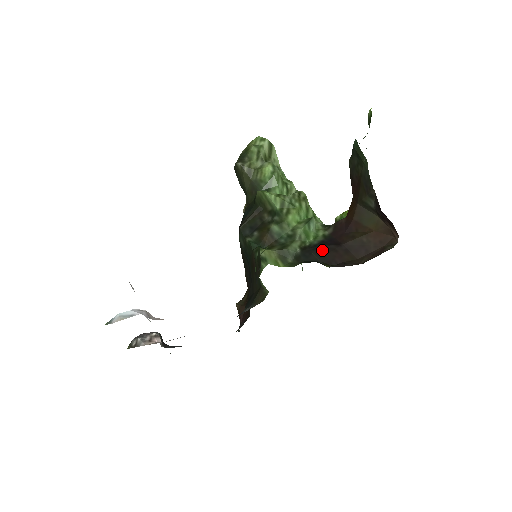
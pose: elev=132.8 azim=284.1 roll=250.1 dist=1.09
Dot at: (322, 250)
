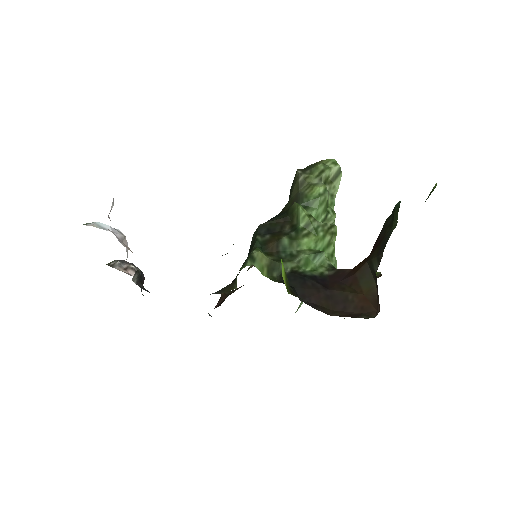
Dot at: (307, 283)
